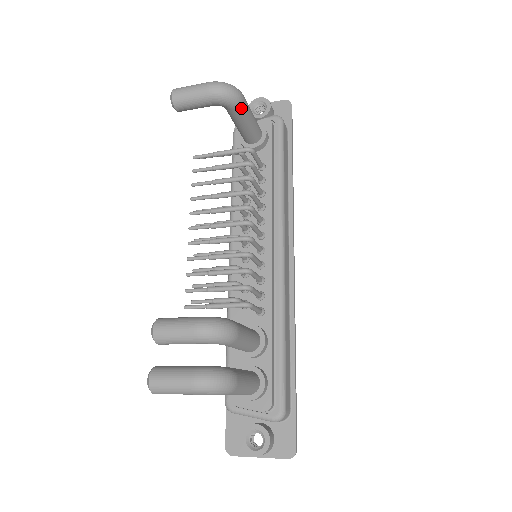
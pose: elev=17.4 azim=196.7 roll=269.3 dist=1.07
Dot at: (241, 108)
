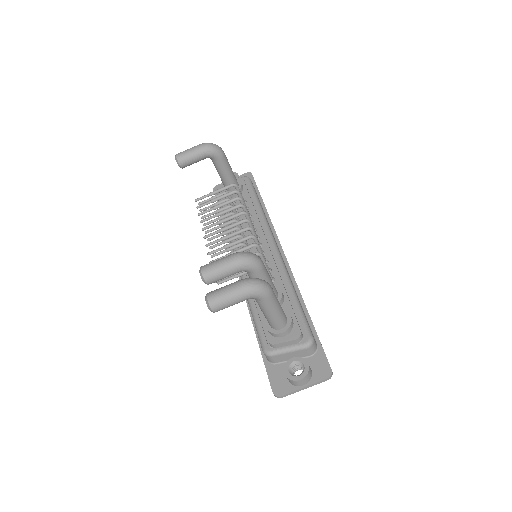
Dot at: (223, 158)
